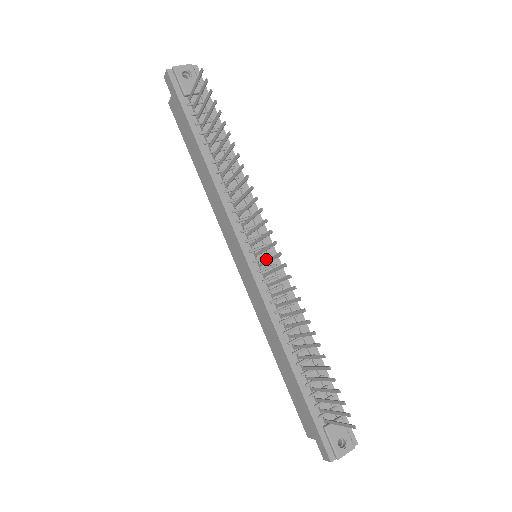
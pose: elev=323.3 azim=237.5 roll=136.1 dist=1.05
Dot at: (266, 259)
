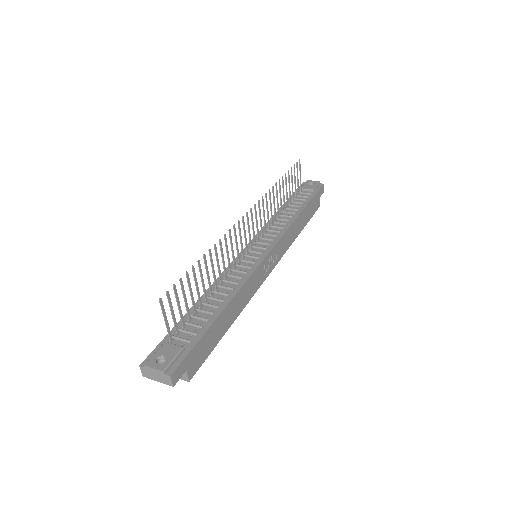
Dot at: (256, 254)
